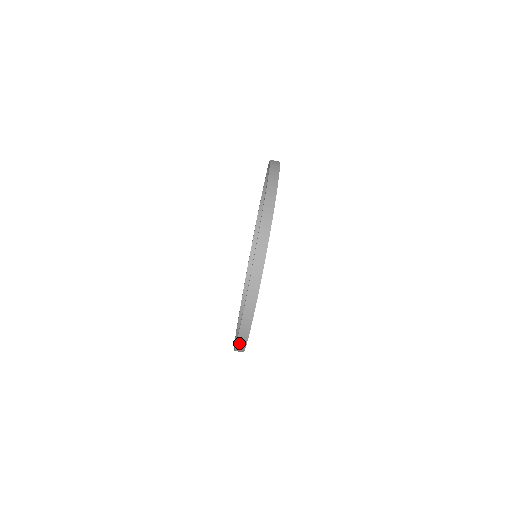
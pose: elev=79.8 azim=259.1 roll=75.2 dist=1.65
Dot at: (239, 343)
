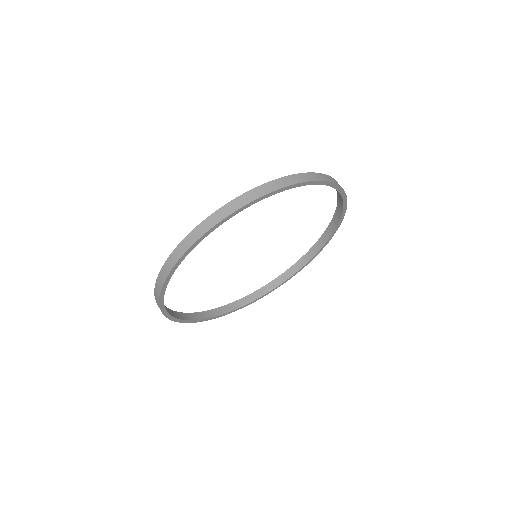
Dot at: (193, 233)
